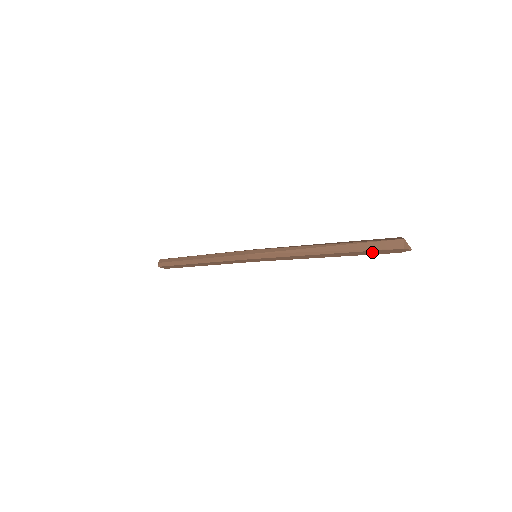
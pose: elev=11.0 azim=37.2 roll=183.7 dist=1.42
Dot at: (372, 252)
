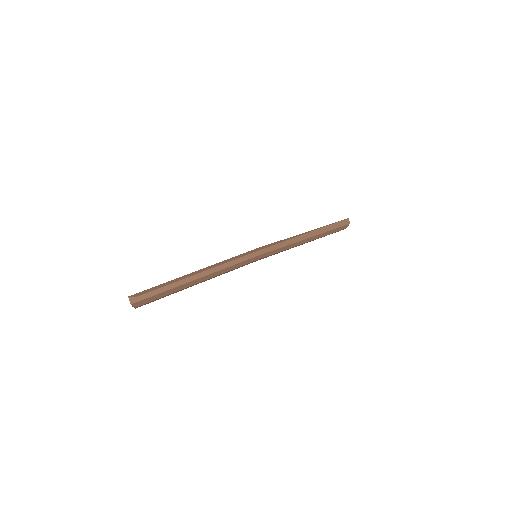
Dot at: (336, 230)
